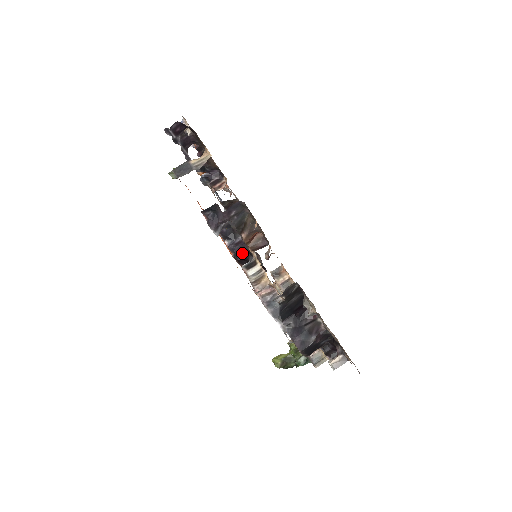
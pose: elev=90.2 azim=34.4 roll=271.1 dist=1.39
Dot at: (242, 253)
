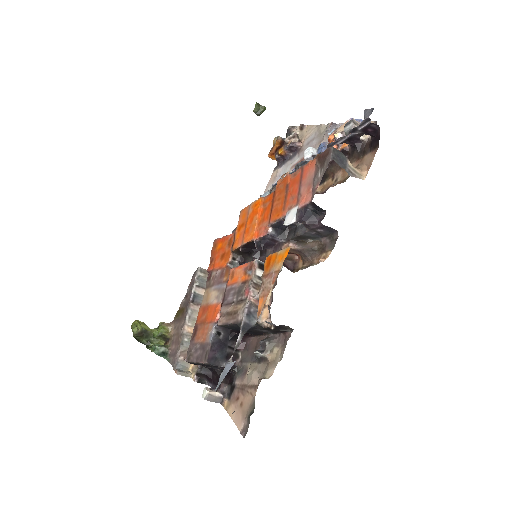
Dot at: (263, 248)
